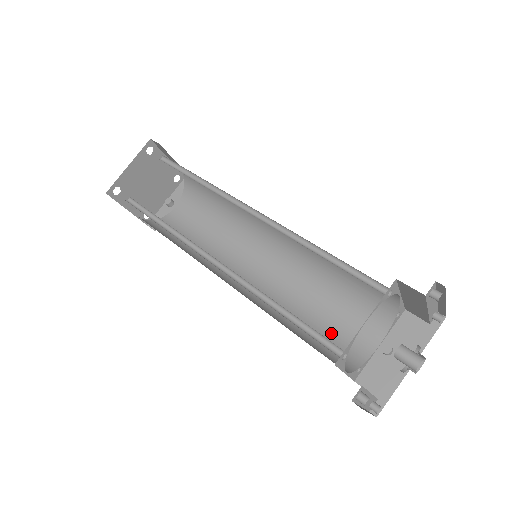
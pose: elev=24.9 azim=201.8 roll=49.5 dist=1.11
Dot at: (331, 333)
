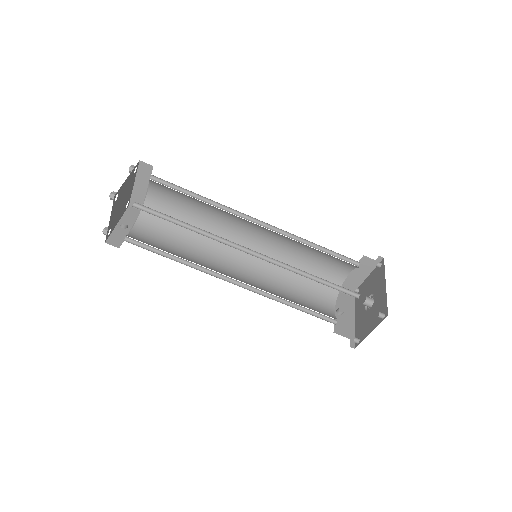
Dot at: (309, 307)
